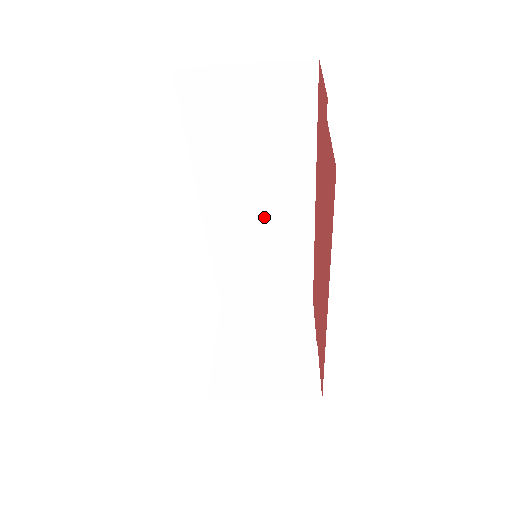
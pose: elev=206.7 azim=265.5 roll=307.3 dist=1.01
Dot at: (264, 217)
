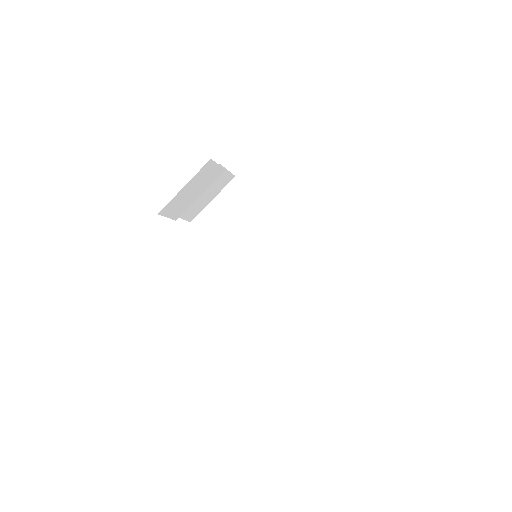
Dot at: (273, 261)
